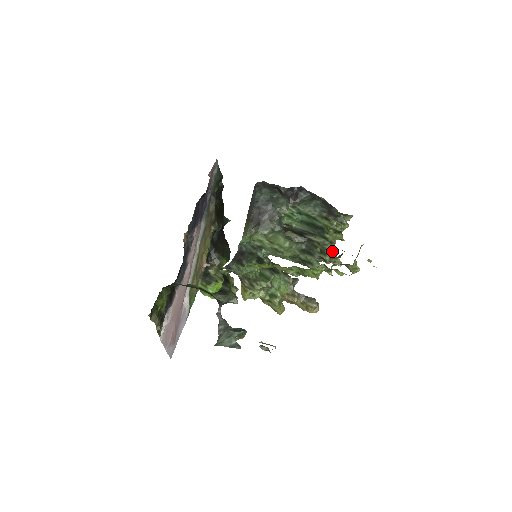
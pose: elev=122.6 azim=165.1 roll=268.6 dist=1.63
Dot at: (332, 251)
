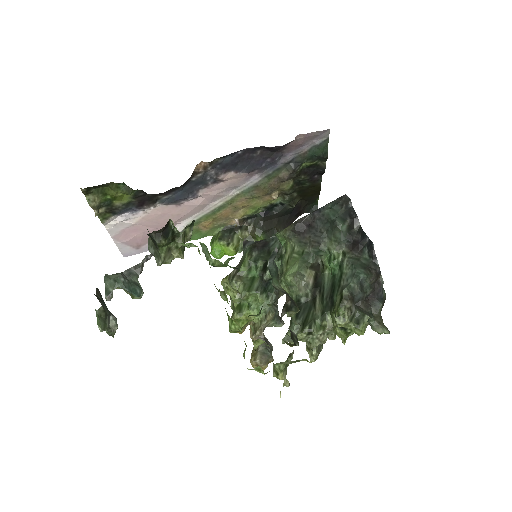
Dot at: (315, 336)
